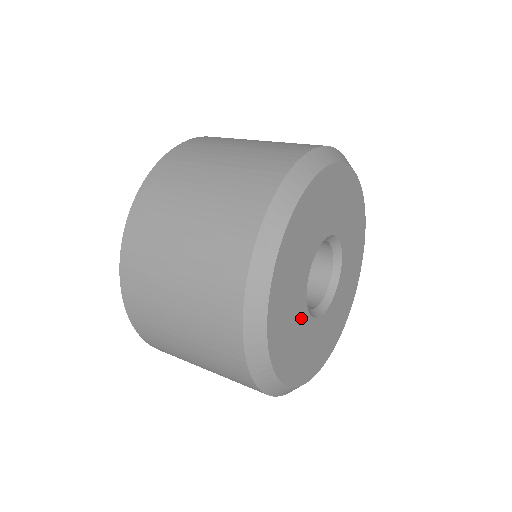
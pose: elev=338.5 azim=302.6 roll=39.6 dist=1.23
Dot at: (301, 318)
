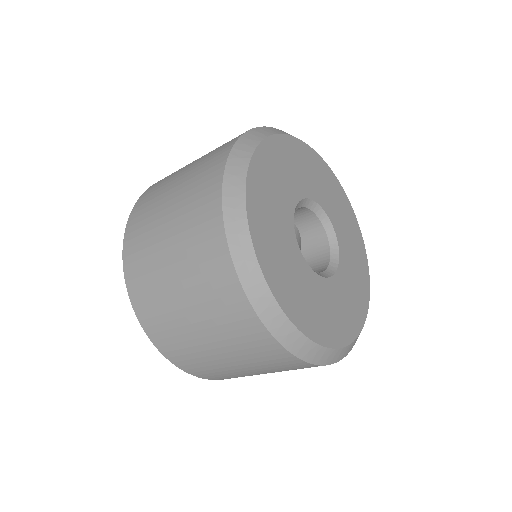
Dot at: (295, 257)
